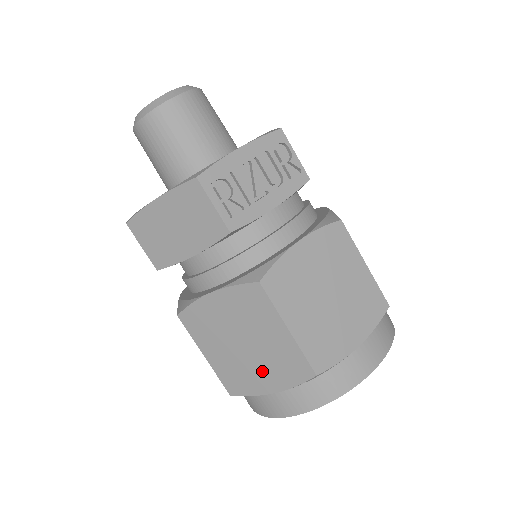
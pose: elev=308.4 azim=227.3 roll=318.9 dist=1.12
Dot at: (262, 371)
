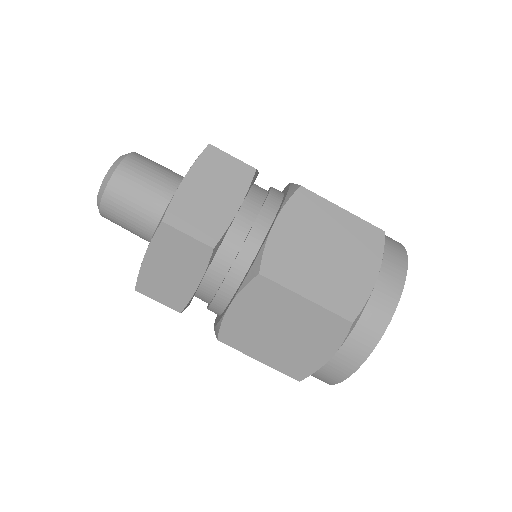
Dot at: (355, 265)
